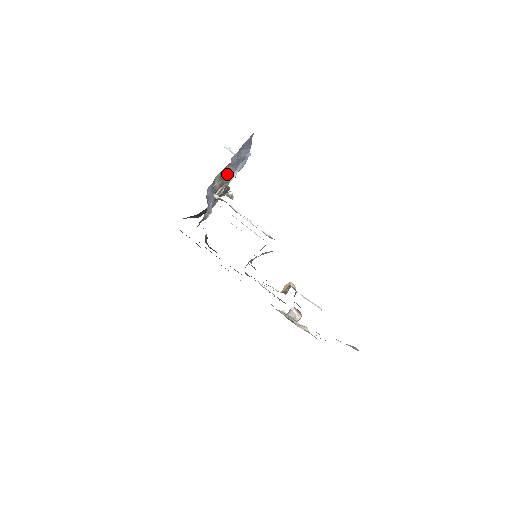
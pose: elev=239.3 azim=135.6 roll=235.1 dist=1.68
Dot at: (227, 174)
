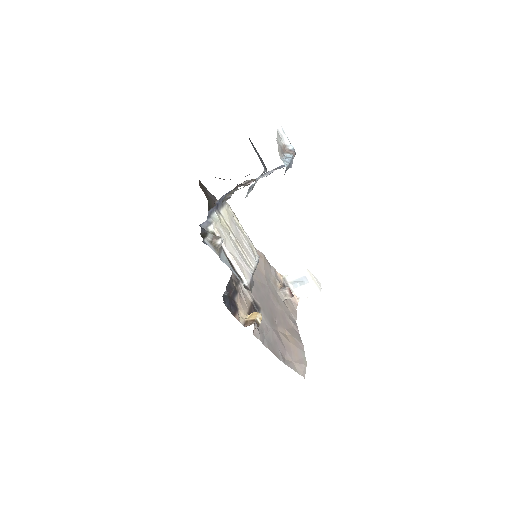
Dot at: occluded
